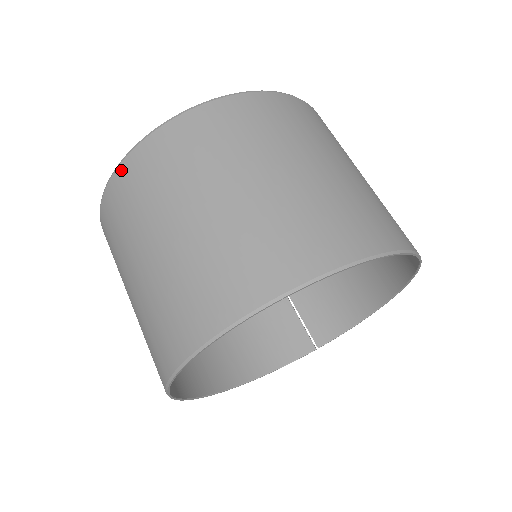
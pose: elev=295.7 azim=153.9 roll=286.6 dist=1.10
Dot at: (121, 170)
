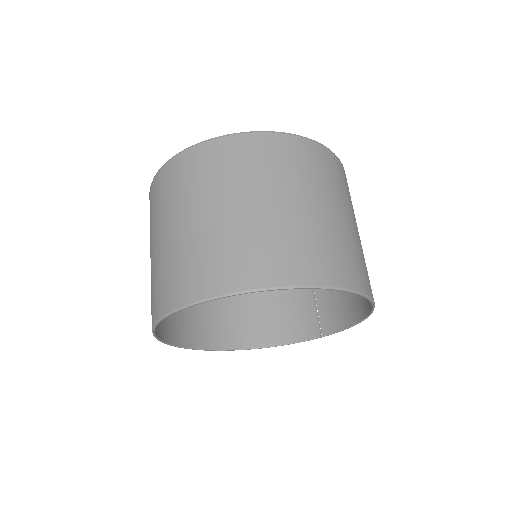
Dot at: (152, 186)
